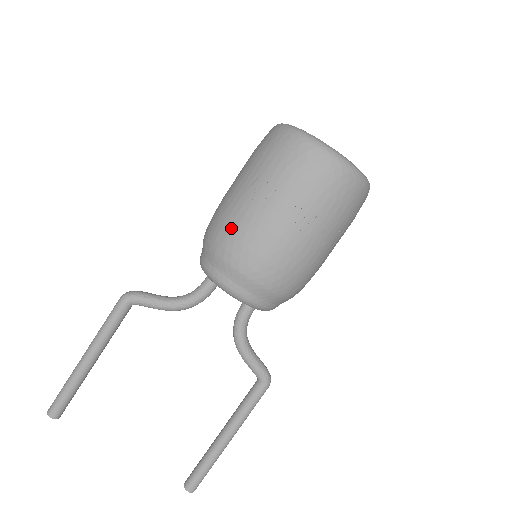
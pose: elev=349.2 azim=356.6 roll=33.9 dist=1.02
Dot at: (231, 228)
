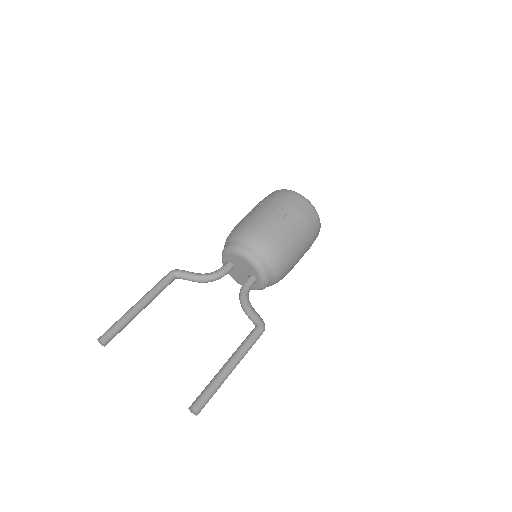
Dot at: (242, 222)
